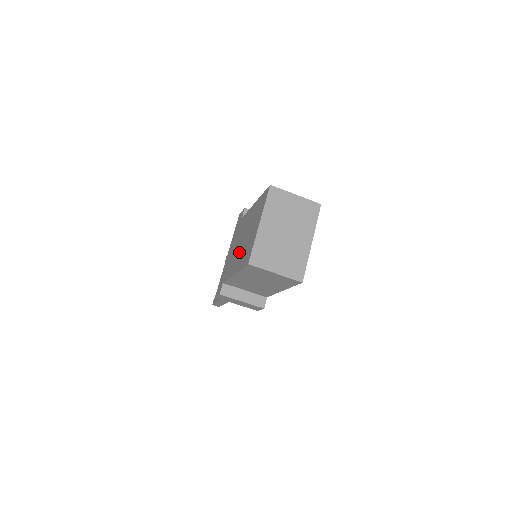
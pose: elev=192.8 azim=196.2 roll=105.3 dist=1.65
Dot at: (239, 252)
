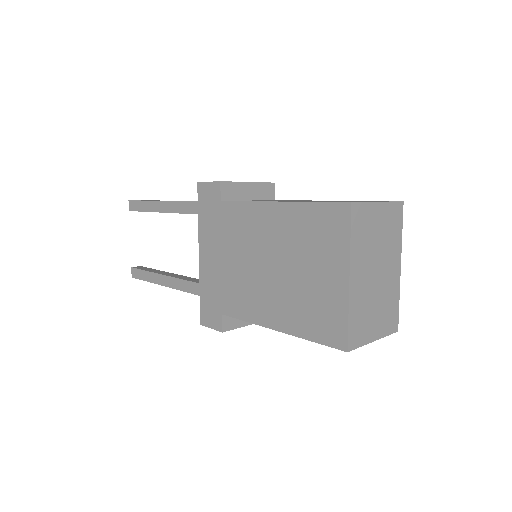
Dot at: (270, 290)
